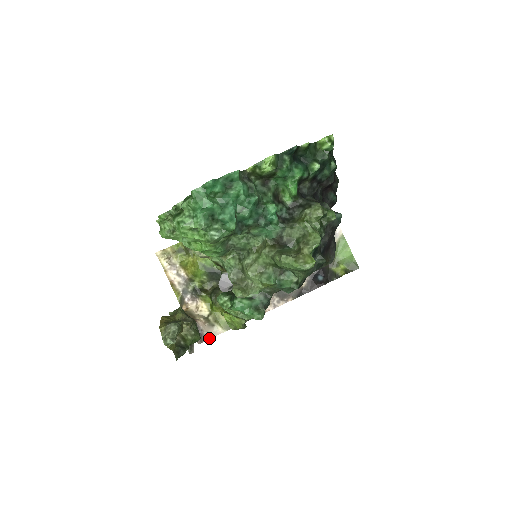
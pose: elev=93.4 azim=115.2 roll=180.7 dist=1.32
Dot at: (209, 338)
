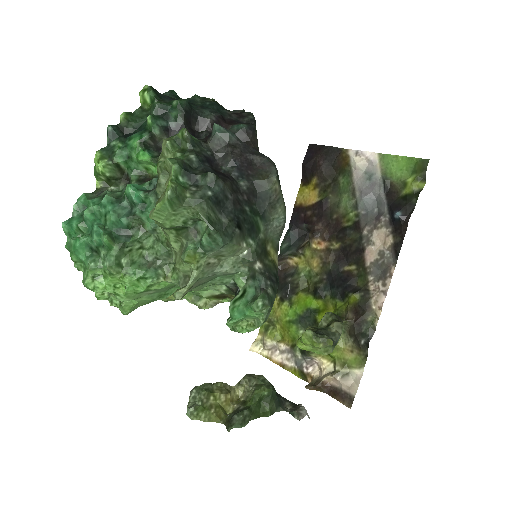
Dot at: (355, 392)
